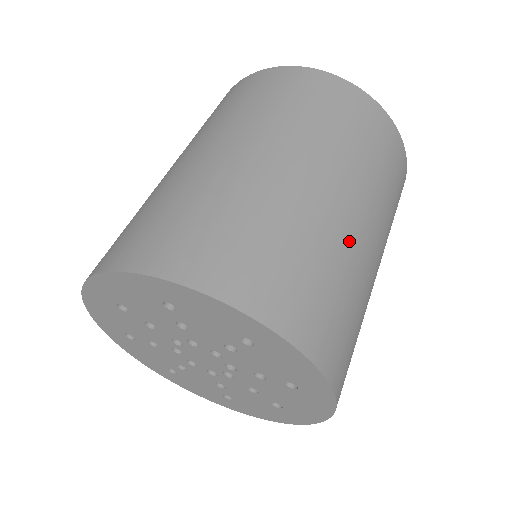
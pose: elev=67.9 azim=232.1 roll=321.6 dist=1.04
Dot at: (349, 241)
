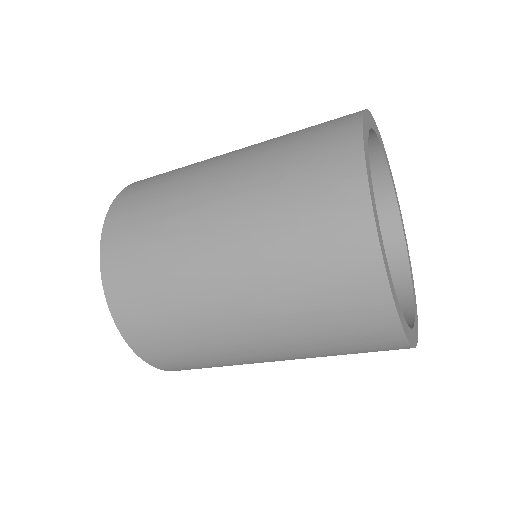
Dot at: occluded
